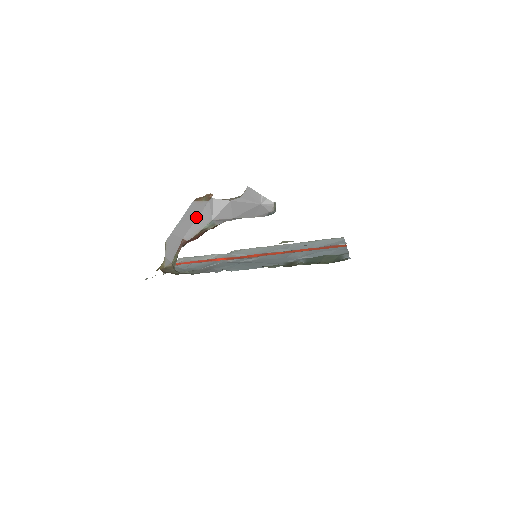
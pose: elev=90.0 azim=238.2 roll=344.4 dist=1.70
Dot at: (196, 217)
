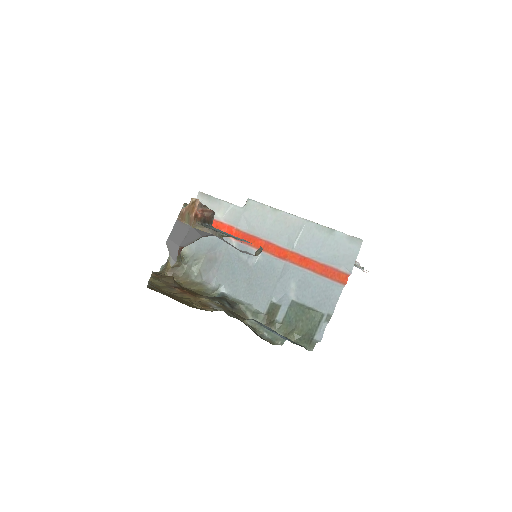
Dot at: (184, 235)
